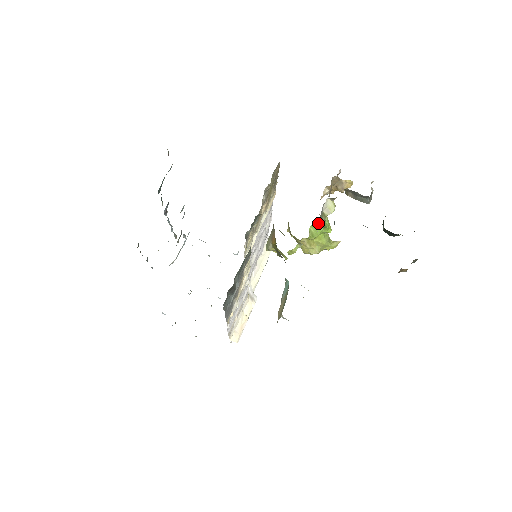
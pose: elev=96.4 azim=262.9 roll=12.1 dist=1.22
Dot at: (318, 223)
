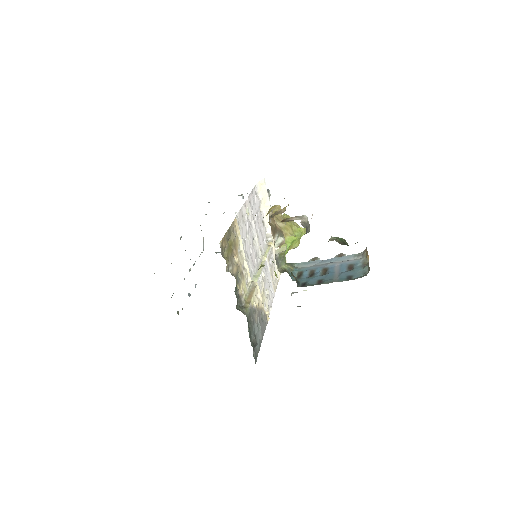
Dot at: occluded
